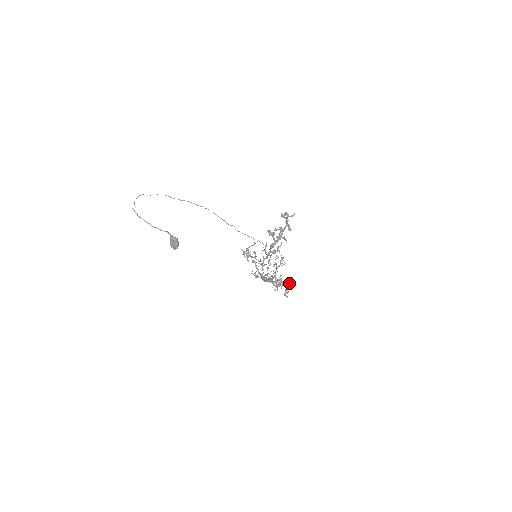
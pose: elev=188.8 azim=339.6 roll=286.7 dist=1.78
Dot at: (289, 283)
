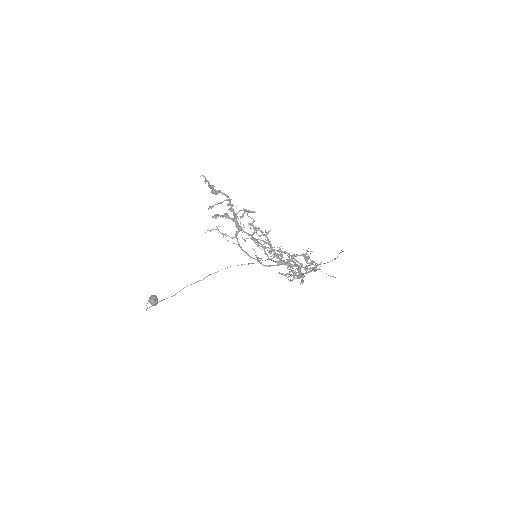
Dot at: (337, 257)
